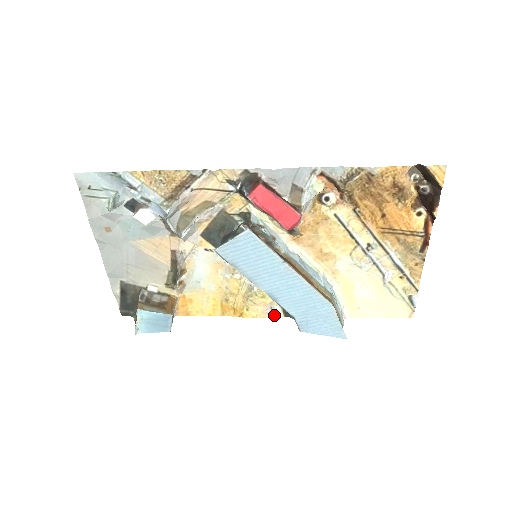
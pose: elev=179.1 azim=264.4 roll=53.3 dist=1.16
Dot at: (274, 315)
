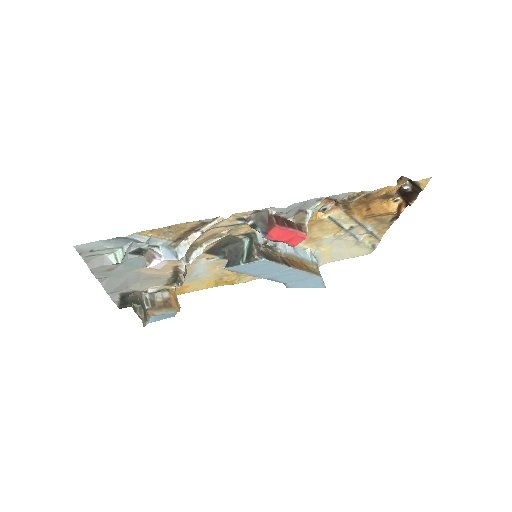
Dot at: occluded
